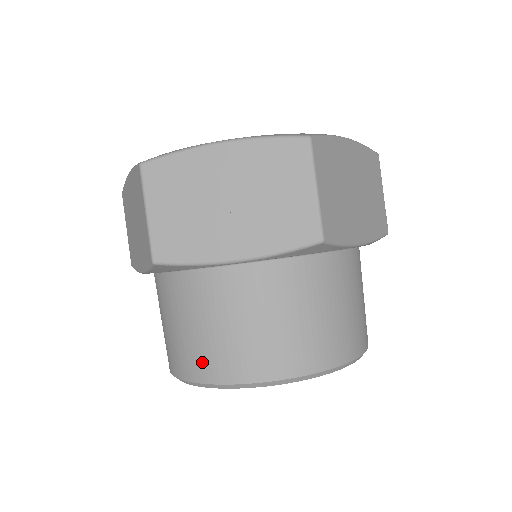
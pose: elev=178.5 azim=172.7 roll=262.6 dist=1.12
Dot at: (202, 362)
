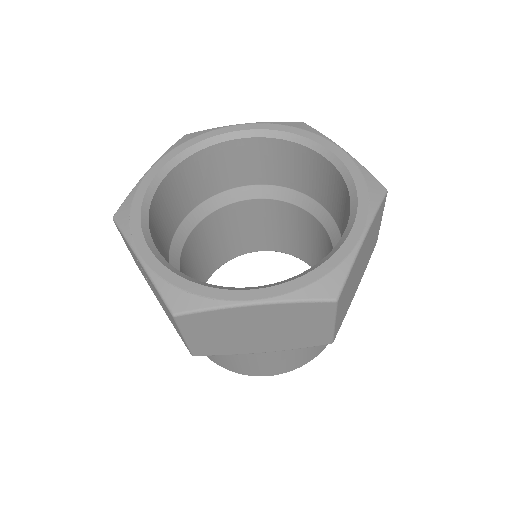
Dot at: occluded
